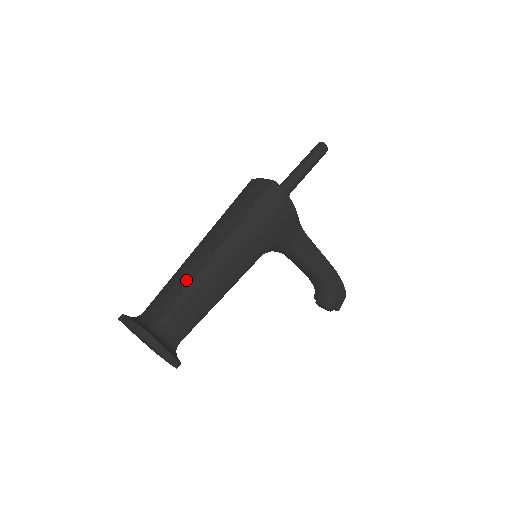
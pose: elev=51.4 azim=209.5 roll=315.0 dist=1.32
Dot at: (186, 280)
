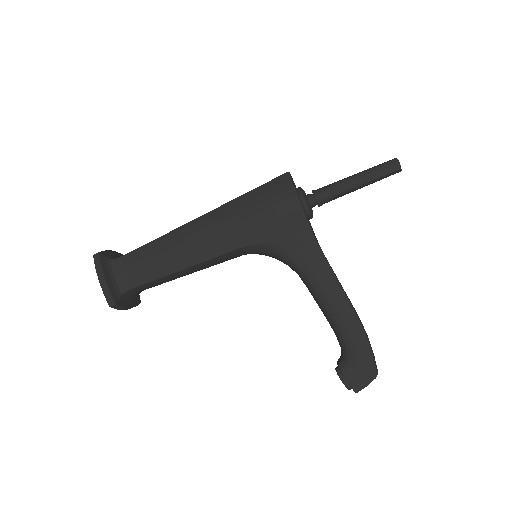
Dot at: occluded
